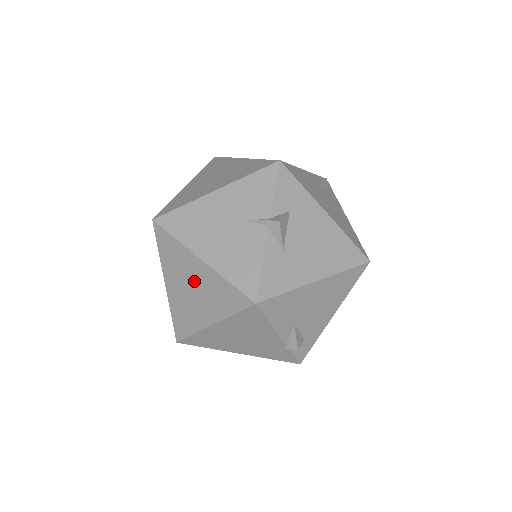
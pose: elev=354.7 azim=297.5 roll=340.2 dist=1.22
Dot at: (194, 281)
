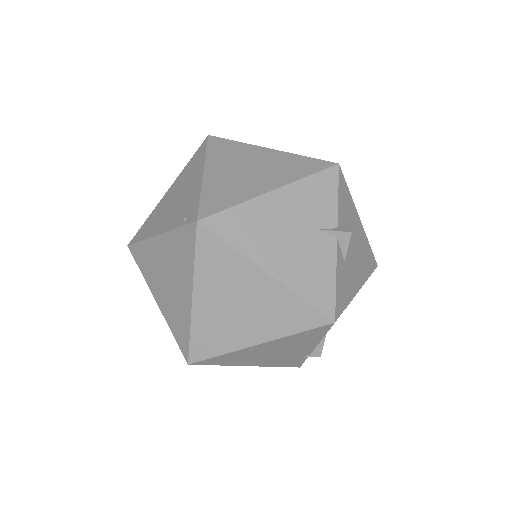
Dot at: (247, 297)
